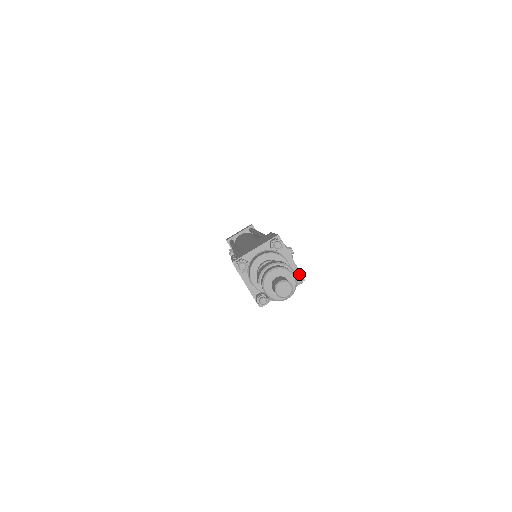
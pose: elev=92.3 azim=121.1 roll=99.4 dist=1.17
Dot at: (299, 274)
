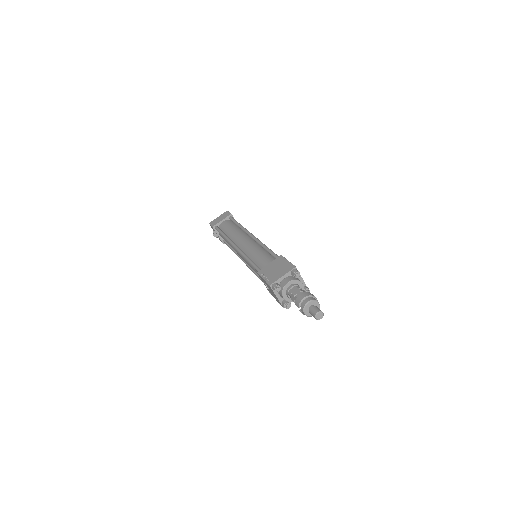
Dot at: (308, 289)
